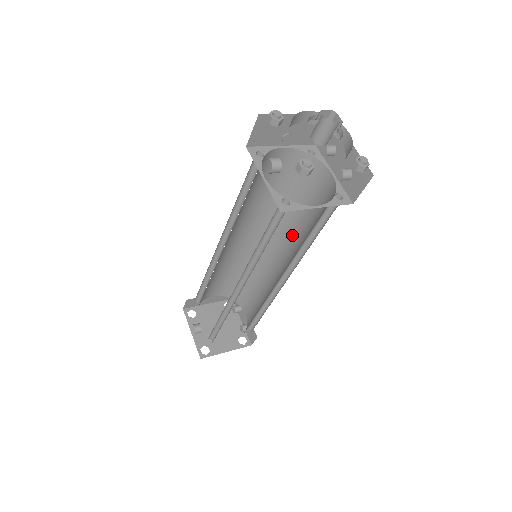
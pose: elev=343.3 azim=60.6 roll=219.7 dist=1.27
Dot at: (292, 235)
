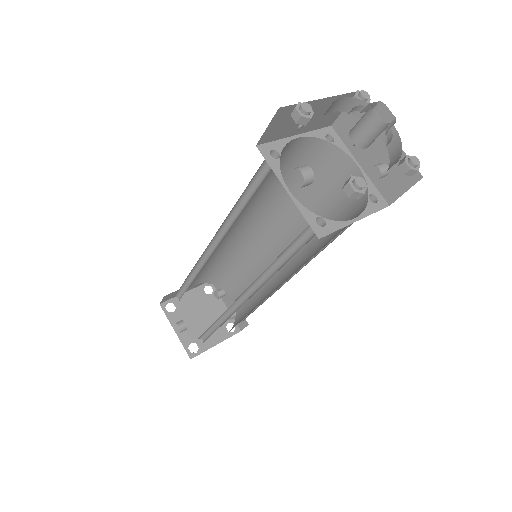
Dot at: (297, 228)
